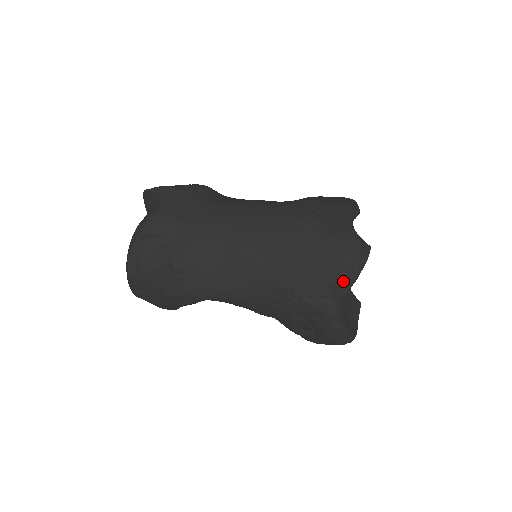
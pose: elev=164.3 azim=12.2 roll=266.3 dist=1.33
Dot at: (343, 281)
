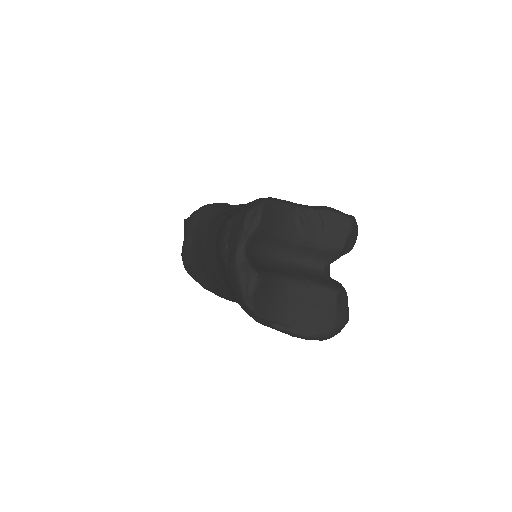
Dot at: occluded
